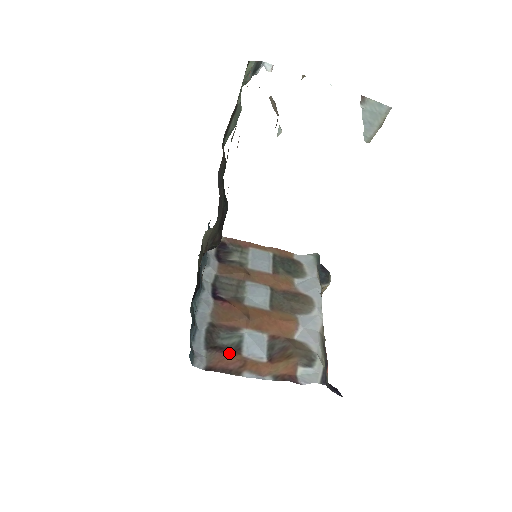
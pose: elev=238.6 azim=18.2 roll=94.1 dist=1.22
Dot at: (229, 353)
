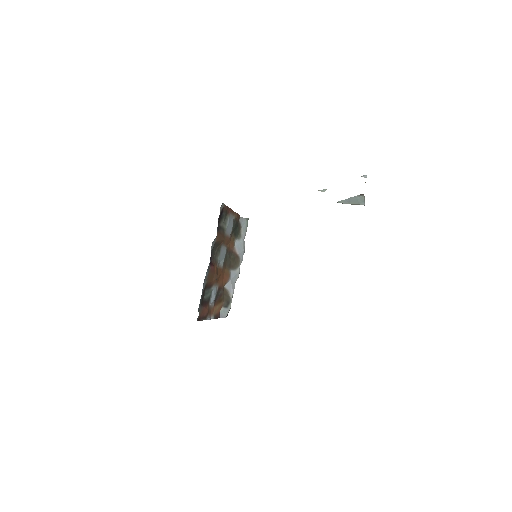
Dot at: (206, 305)
